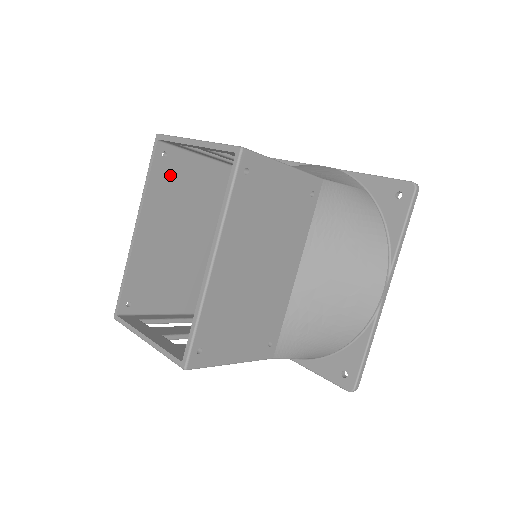
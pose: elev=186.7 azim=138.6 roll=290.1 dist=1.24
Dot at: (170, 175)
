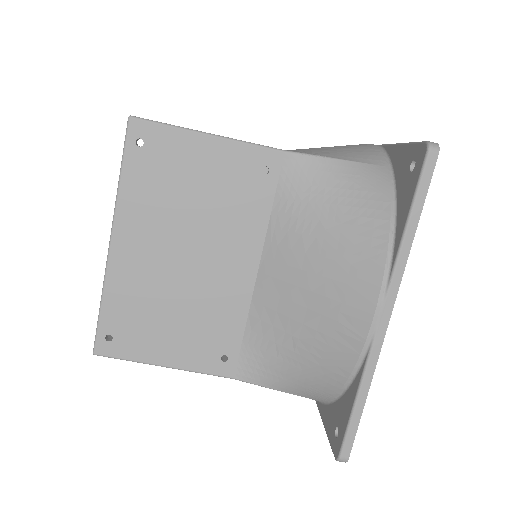
Dot at: occluded
